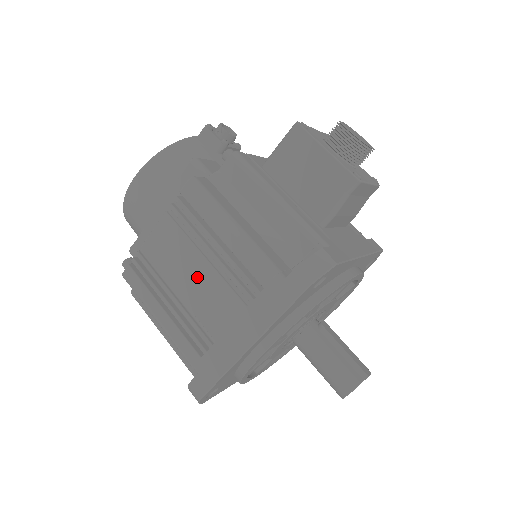
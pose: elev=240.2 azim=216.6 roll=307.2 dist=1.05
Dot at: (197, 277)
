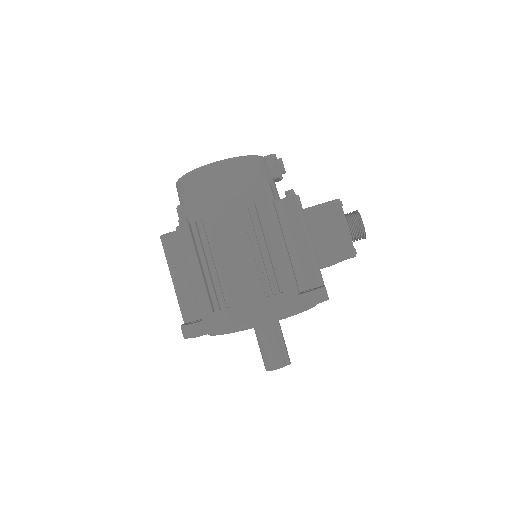
Dot at: (240, 261)
